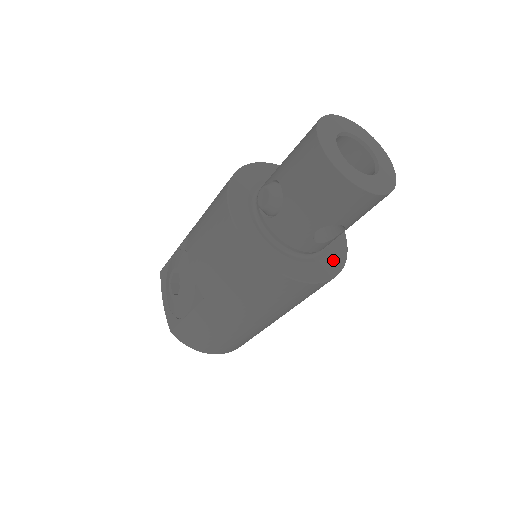
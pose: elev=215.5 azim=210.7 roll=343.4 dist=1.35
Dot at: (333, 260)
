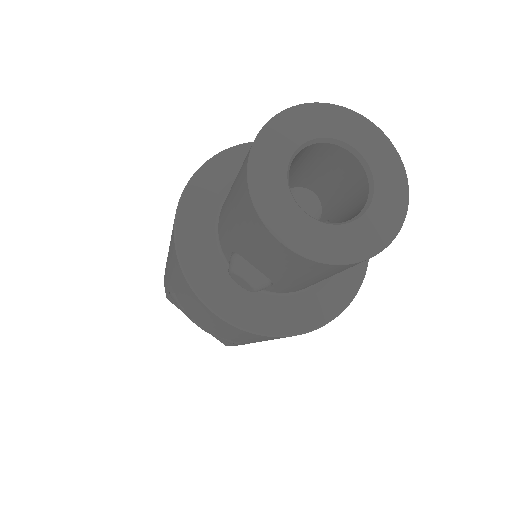
Dot at: occluded
